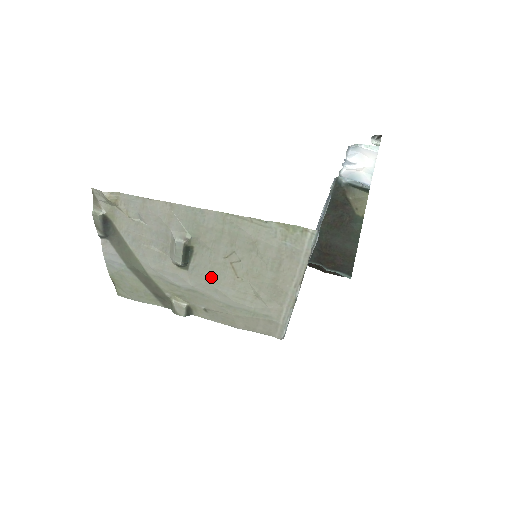
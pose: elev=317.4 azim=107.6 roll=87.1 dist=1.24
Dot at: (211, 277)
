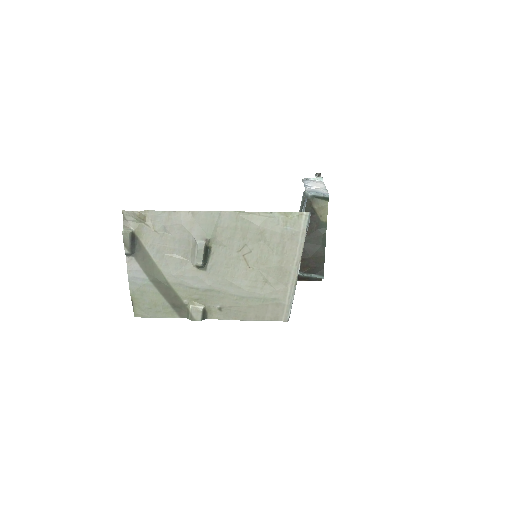
Dot at: (226, 272)
